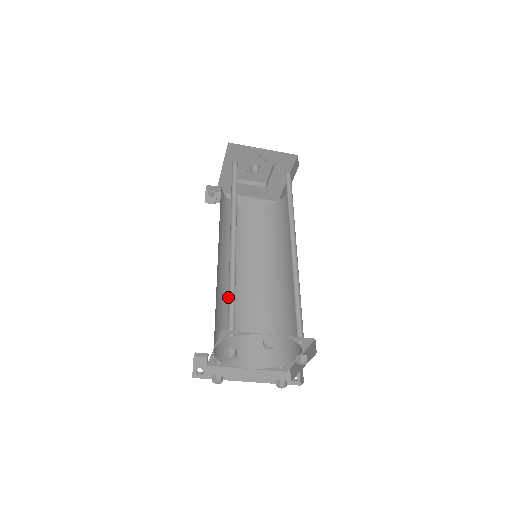
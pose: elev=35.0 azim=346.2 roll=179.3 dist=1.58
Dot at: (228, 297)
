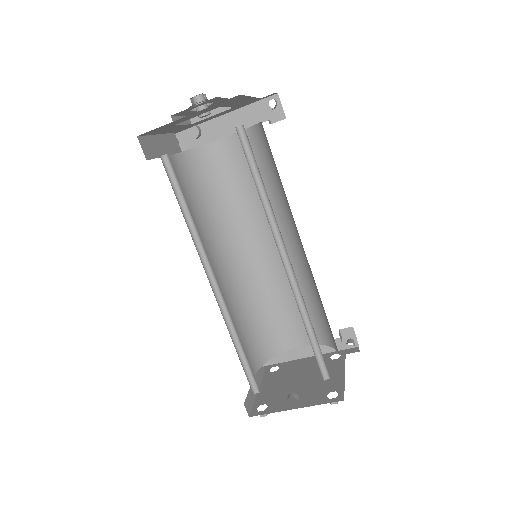
Dot at: (253, 287)
